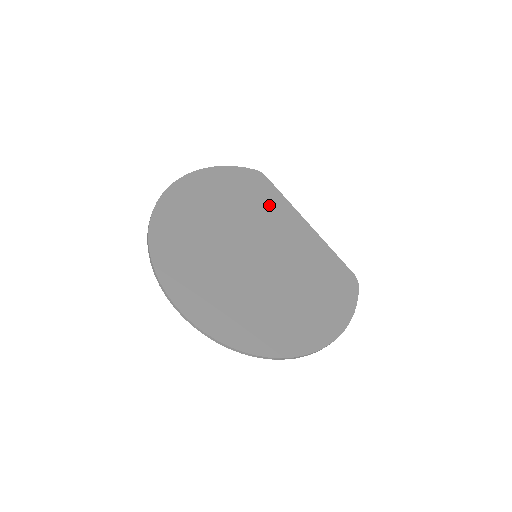
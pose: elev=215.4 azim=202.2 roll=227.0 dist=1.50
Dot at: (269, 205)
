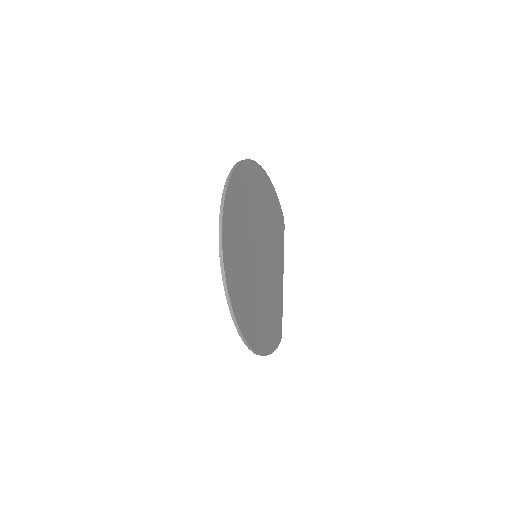
Dot at: (278, 241)
